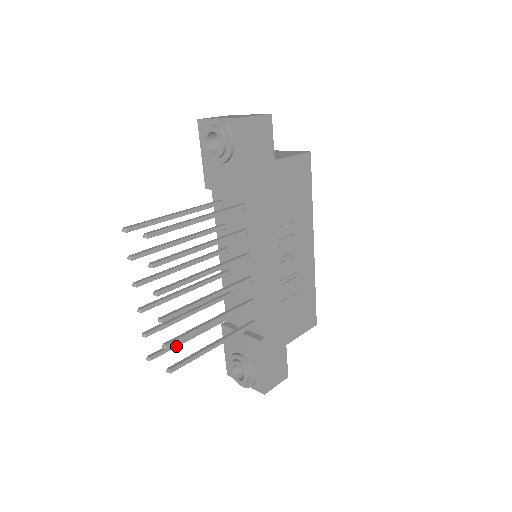
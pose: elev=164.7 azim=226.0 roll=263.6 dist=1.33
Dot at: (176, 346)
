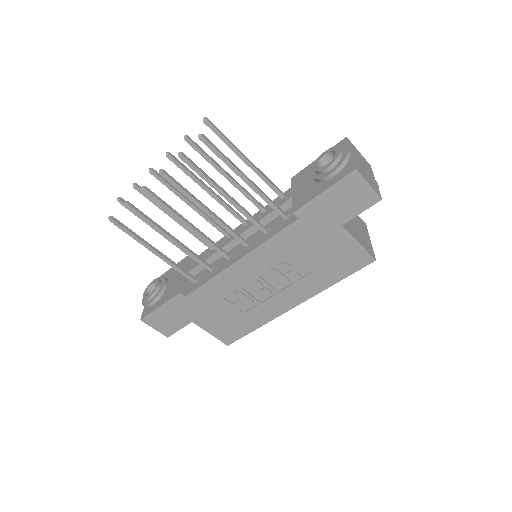
Dot at: occluded
